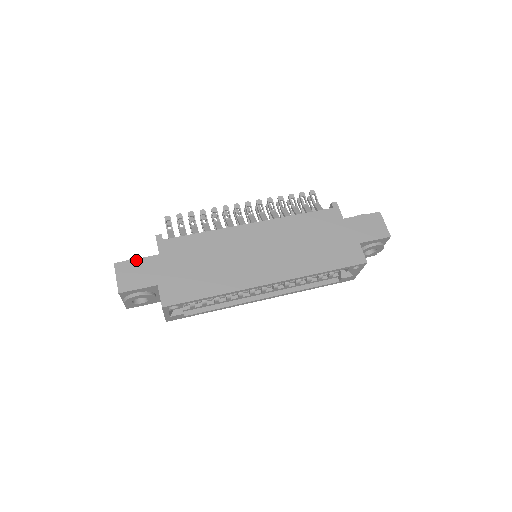
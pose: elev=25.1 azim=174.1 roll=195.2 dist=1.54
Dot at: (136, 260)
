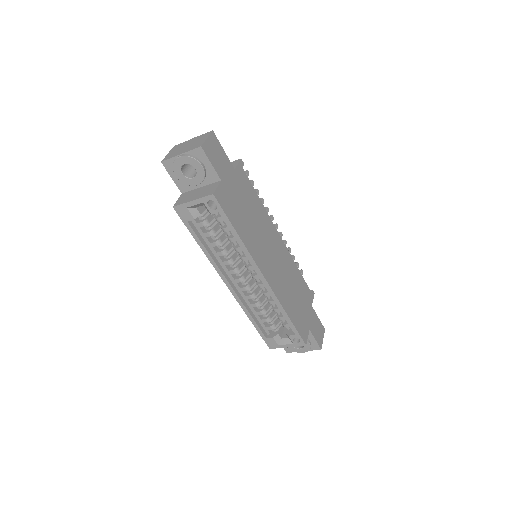
Dot at: (223, 150)
